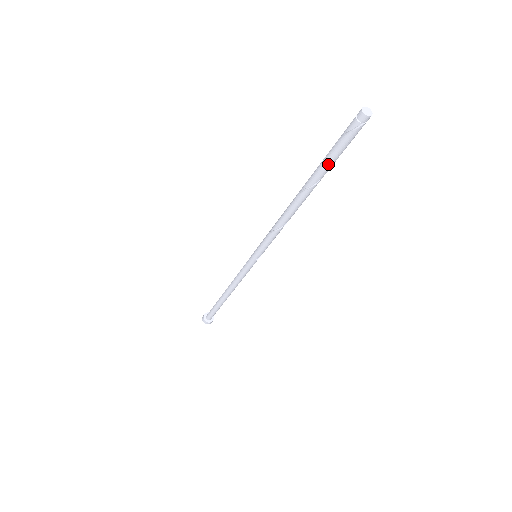
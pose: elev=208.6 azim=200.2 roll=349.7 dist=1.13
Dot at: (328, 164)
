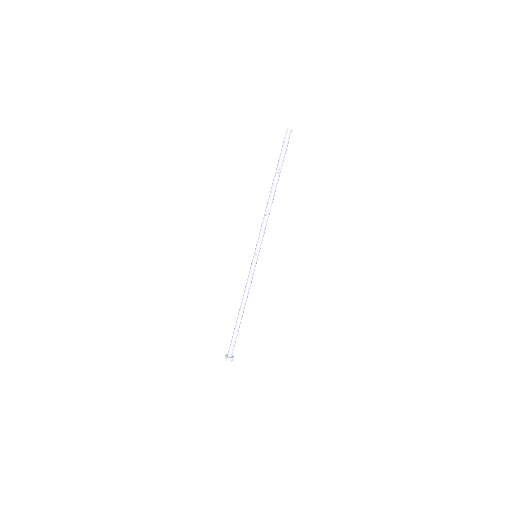
Dot at: (279, 161)
